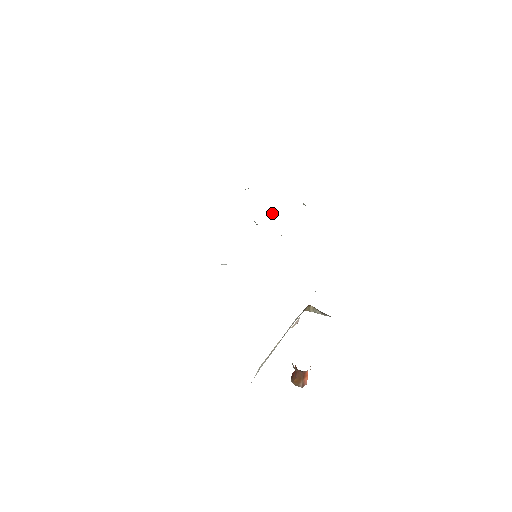
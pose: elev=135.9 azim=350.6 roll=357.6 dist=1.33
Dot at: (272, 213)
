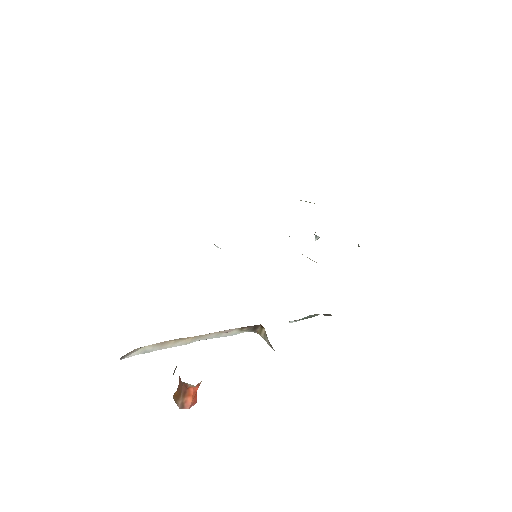
Dot at: (314, 234)
